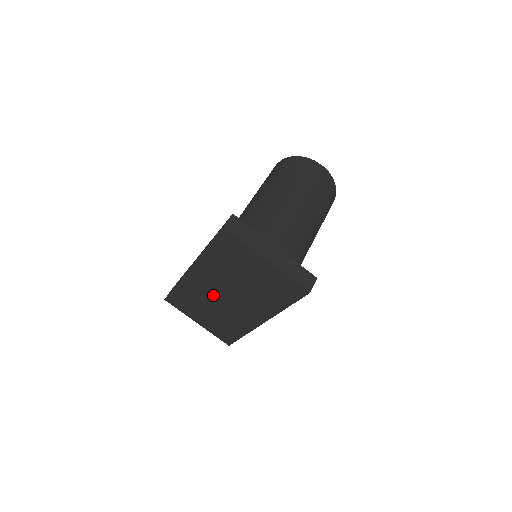
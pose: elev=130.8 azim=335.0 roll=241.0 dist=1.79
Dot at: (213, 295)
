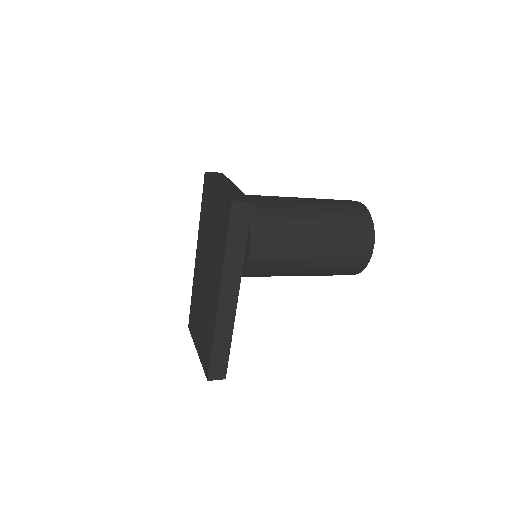
Dot at: (202, 282)
